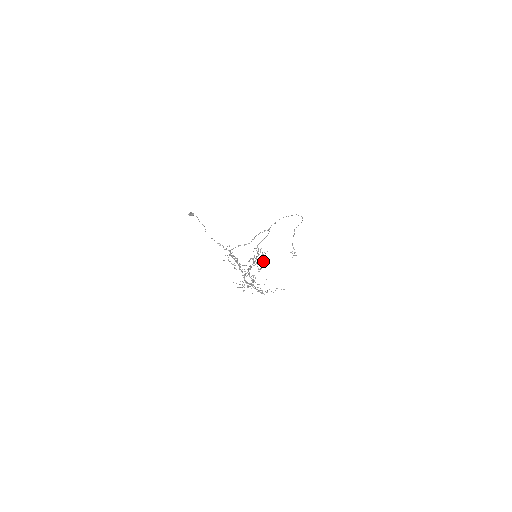
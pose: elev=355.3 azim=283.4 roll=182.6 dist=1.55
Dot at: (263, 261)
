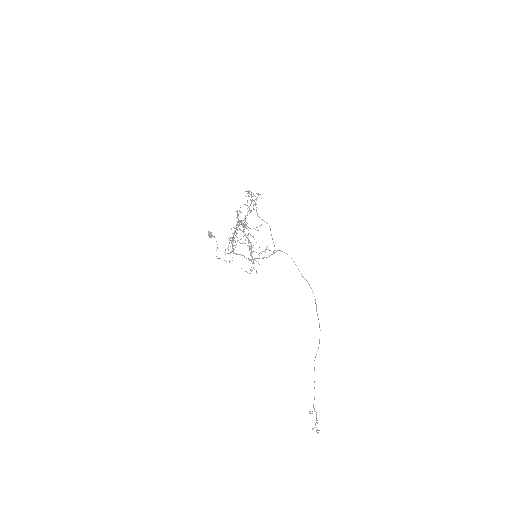
Dot at: occluded
